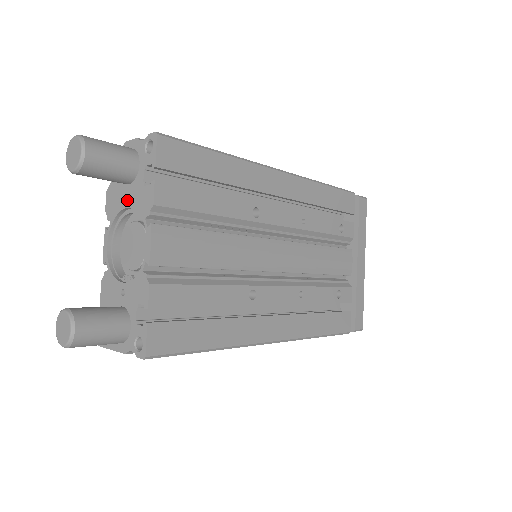
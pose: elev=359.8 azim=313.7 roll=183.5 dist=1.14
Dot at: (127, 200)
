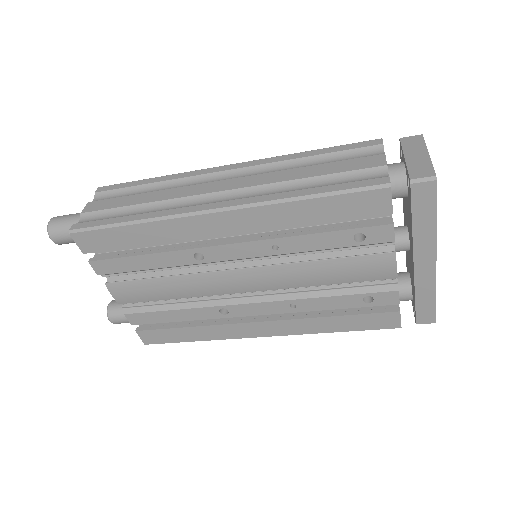
Dot at: occluded
